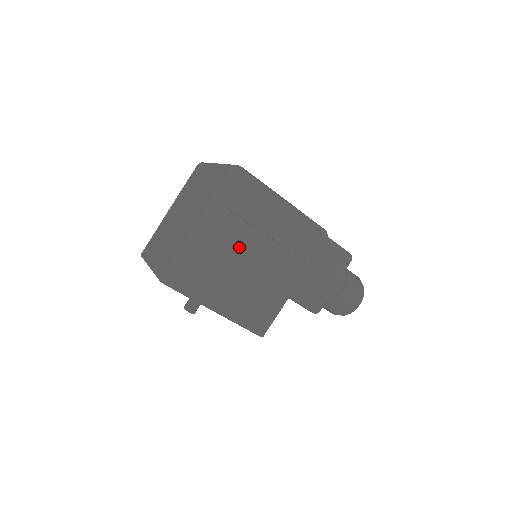
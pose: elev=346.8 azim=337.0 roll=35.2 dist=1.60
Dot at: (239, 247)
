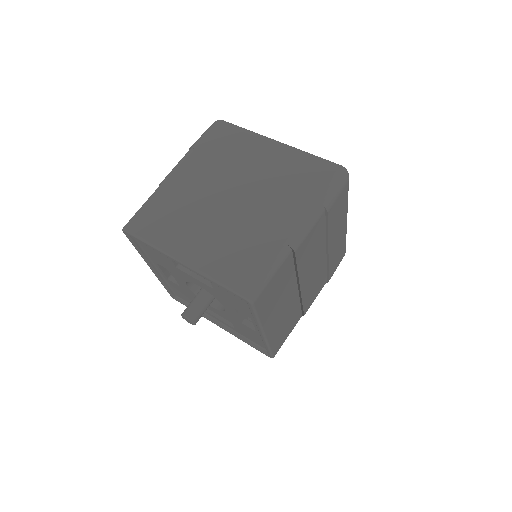
Dot at: (310, 261)
